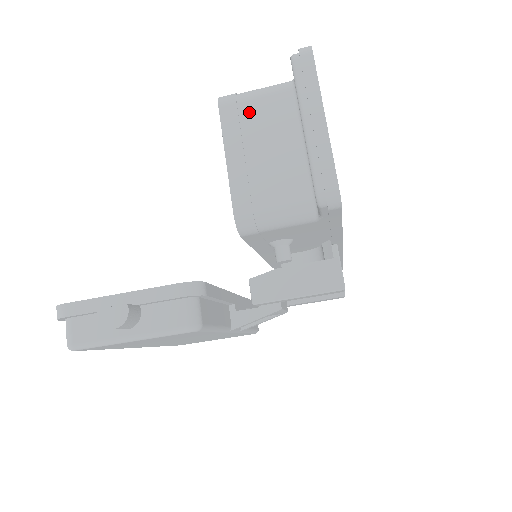
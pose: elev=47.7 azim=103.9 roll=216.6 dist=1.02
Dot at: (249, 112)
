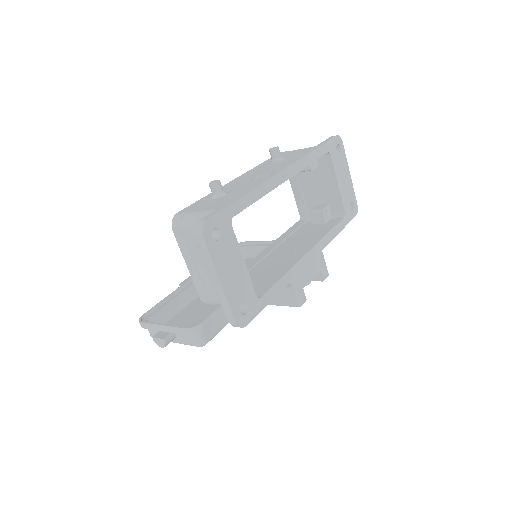
Dot at: (191, 238)
